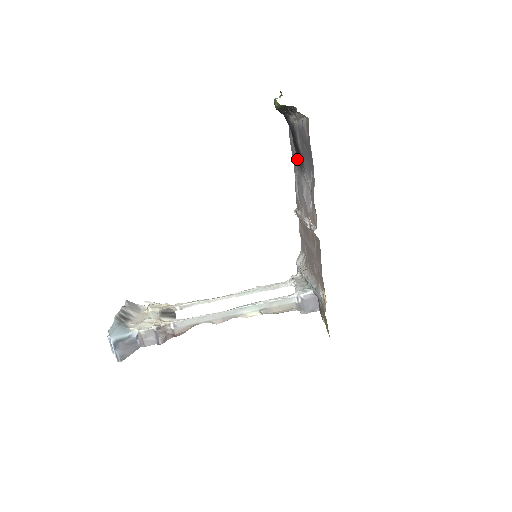
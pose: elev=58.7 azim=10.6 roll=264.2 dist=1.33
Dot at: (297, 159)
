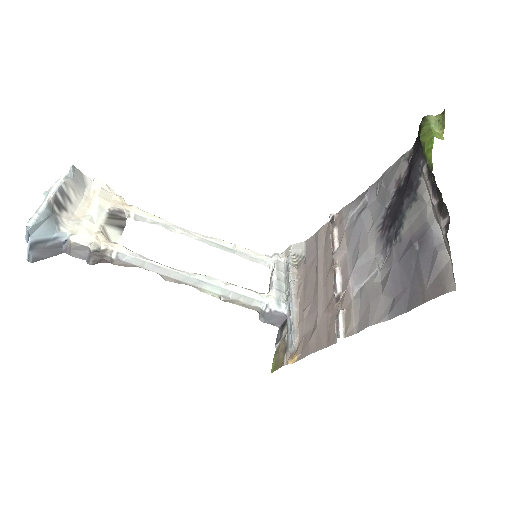
Dot at: (386, 204)
